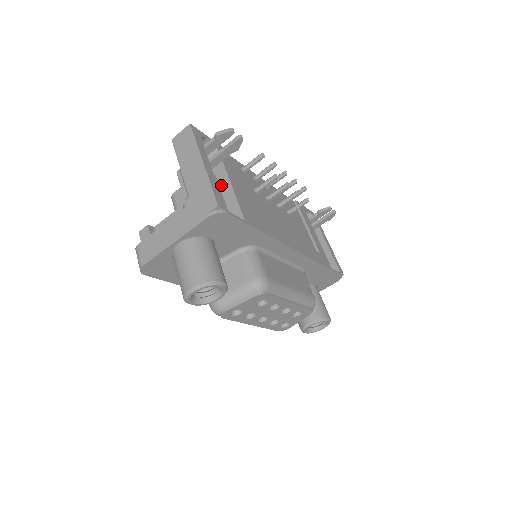
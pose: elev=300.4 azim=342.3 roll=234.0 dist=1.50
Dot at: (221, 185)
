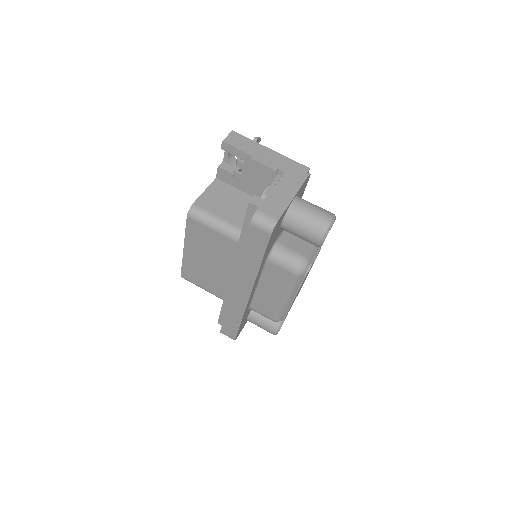
Dot at: occluded
